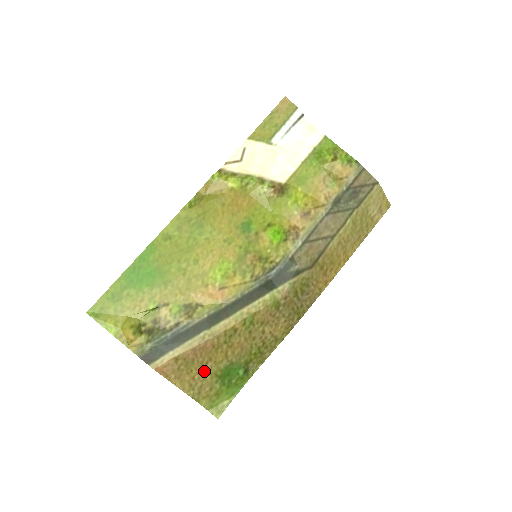
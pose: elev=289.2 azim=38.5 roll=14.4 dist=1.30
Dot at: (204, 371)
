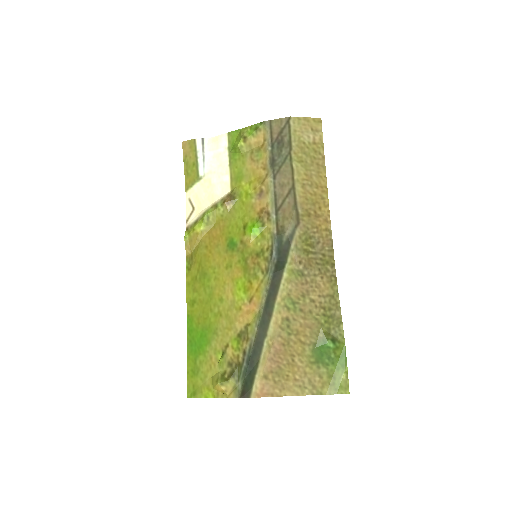
Dot at: (298, 368)
